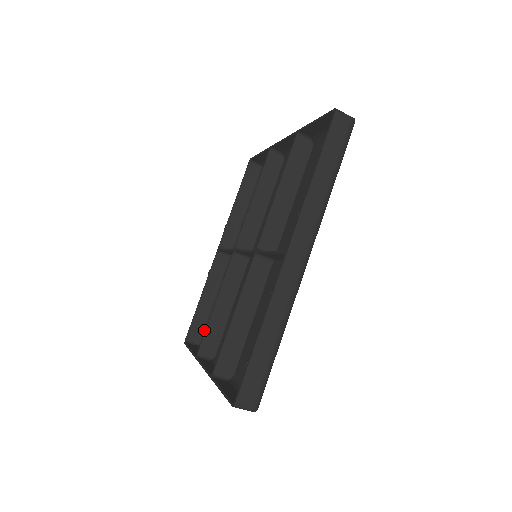
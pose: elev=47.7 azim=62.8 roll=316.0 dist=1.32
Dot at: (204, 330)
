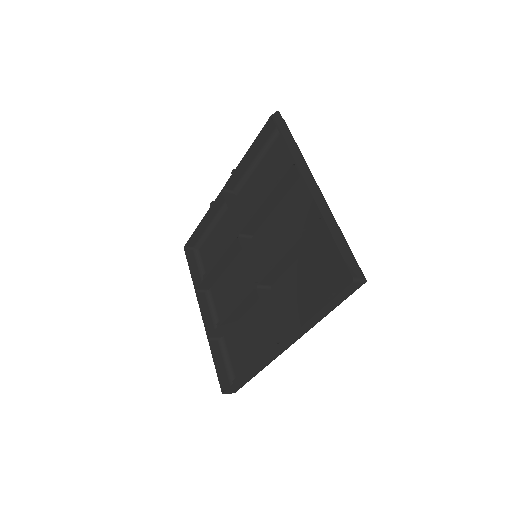
Dot at: (204, 275)
